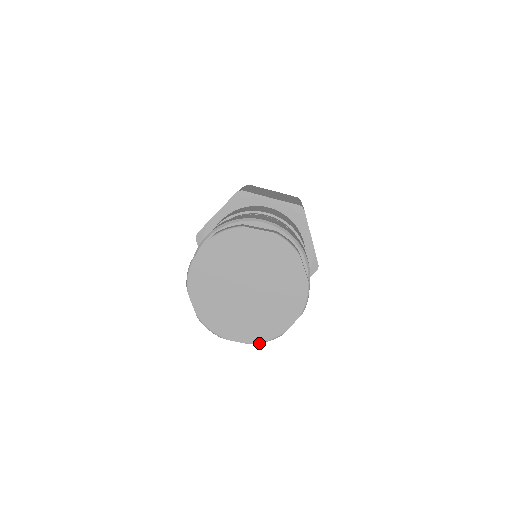
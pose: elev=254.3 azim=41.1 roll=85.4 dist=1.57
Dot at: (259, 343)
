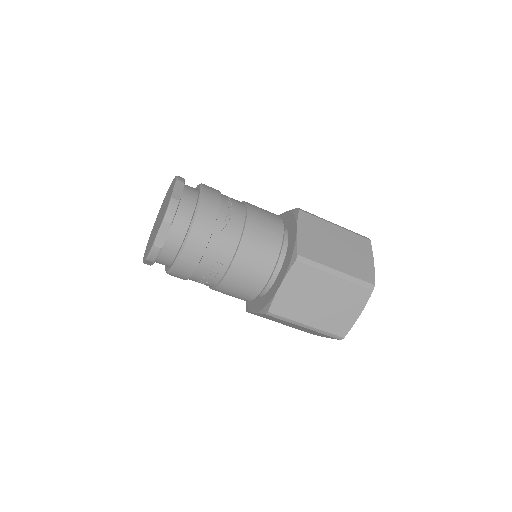
Dot at: (165, 215)
